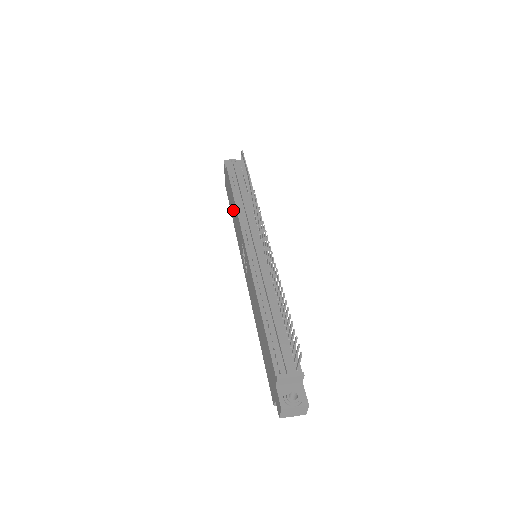
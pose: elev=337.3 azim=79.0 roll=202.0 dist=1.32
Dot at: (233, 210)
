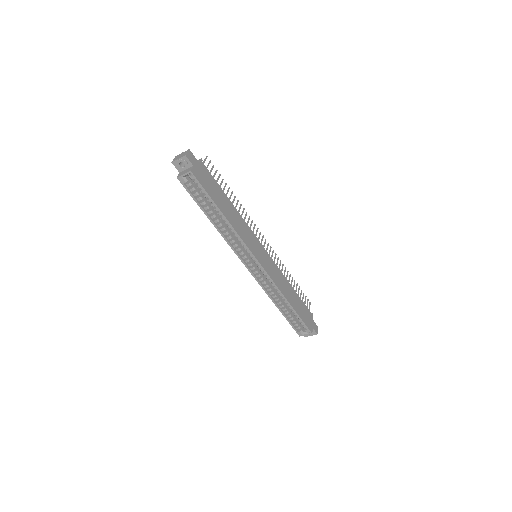
Dot at: occluded
